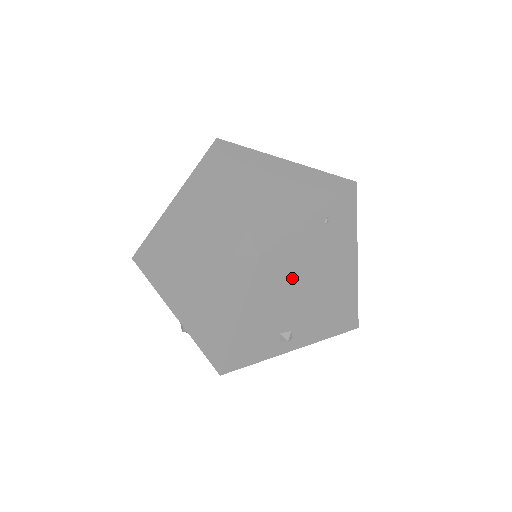
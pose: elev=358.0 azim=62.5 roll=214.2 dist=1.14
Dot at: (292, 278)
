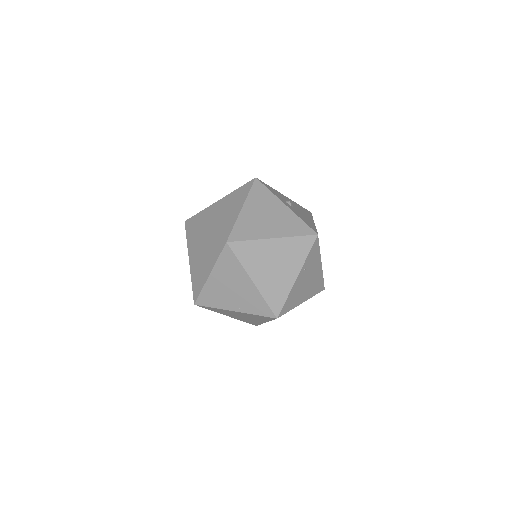
Dot at: (292, 308)
